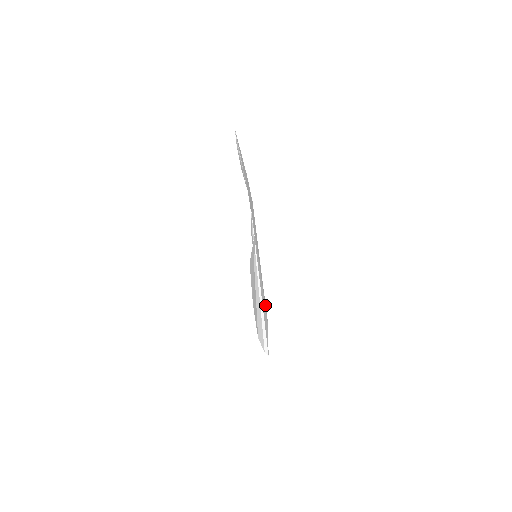
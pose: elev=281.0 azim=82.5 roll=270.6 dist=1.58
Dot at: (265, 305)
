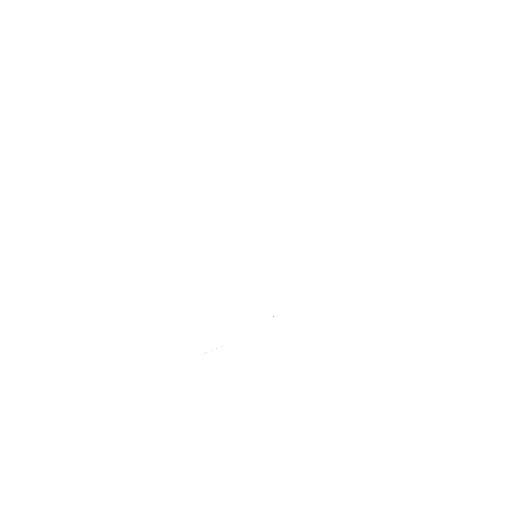
Dot at: occluded
